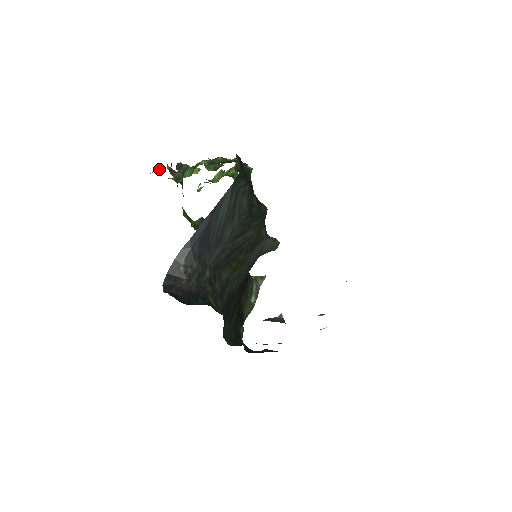
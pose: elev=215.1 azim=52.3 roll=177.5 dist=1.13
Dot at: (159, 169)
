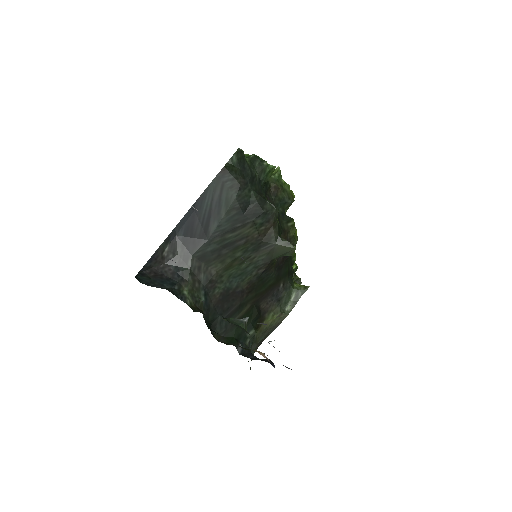
Dot at: occluded
